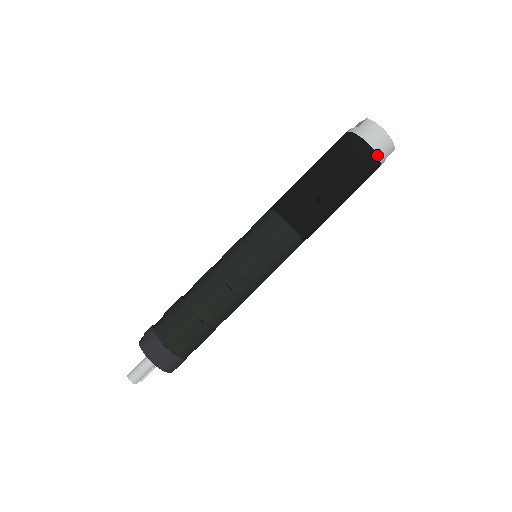
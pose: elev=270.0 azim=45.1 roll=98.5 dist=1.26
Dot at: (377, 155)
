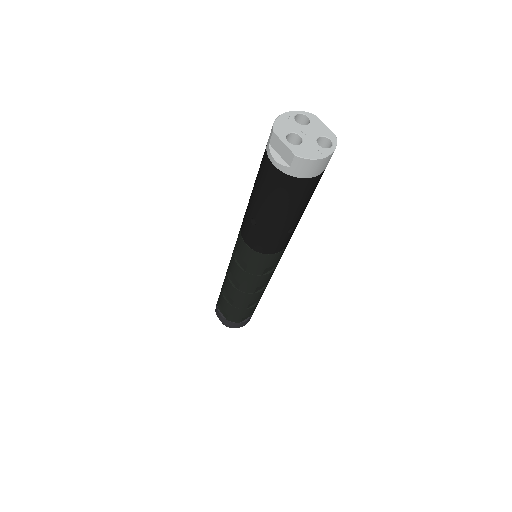
Dot at: (325, 168)
